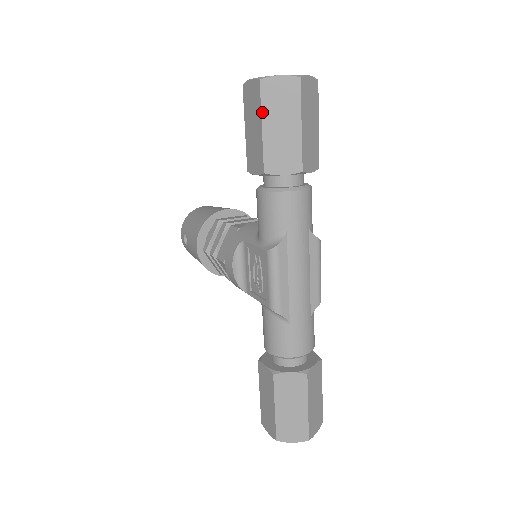
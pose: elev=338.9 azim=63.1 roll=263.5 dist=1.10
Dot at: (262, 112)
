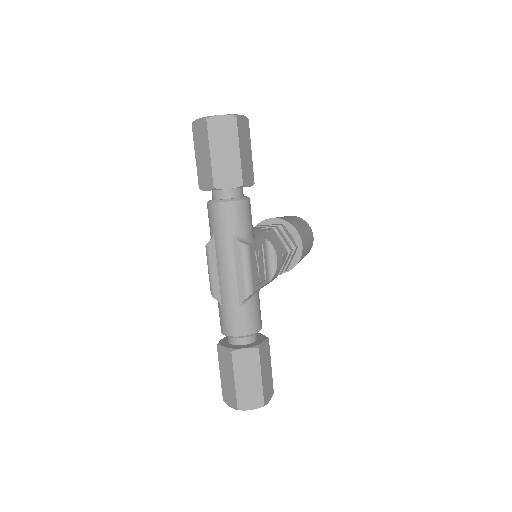
Dot at: (194, 146)
